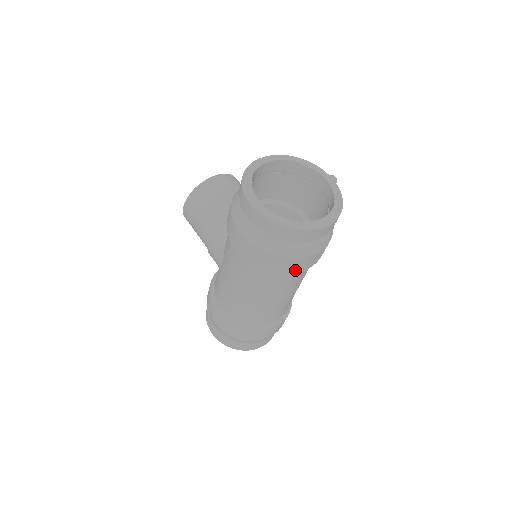
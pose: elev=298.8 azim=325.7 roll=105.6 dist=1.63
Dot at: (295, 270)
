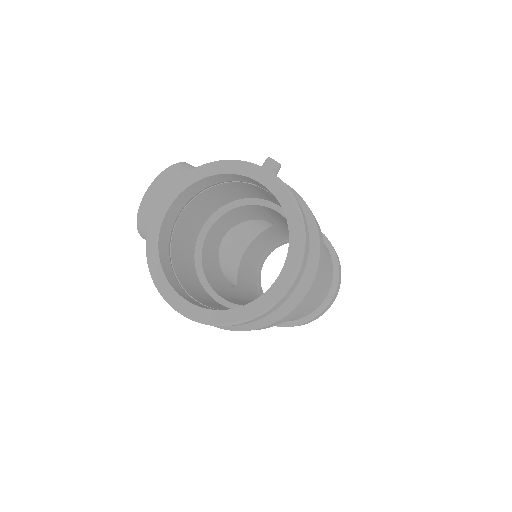
Dot at: (296, 312)
